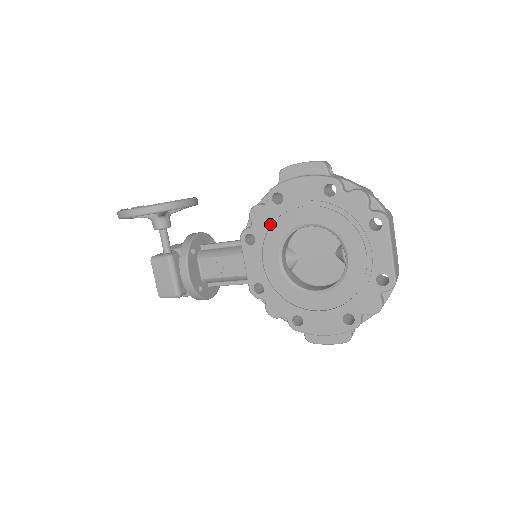
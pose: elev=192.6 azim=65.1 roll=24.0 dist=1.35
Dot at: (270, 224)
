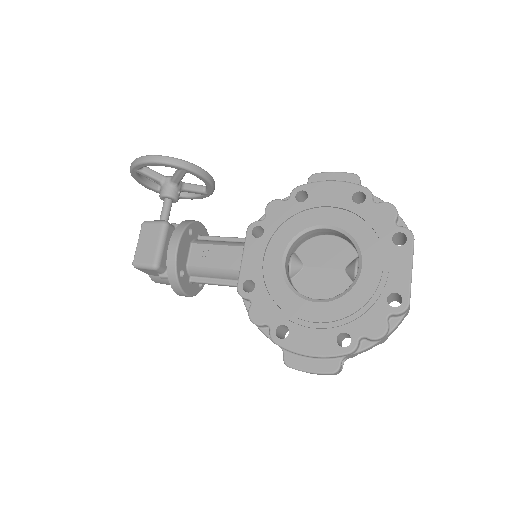
Dot at: (285, 219)
